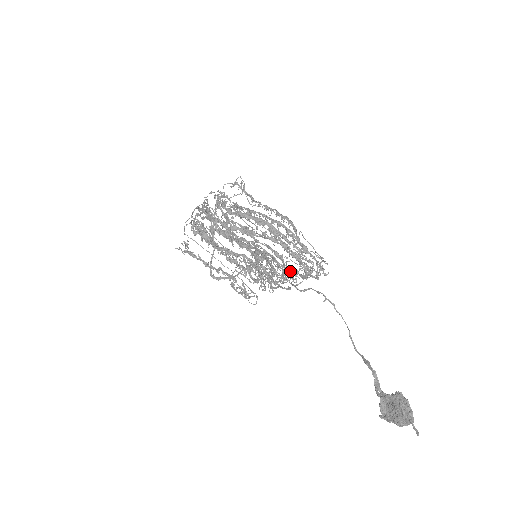
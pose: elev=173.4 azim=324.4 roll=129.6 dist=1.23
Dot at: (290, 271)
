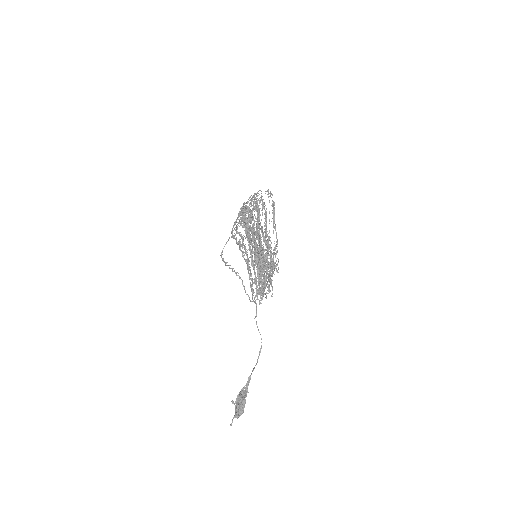
Dot at: (263, 281)
